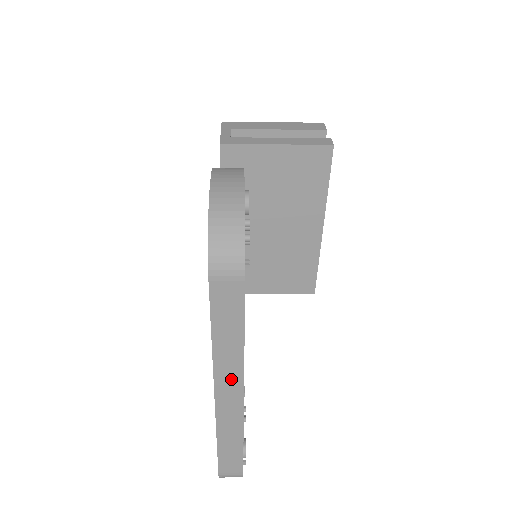
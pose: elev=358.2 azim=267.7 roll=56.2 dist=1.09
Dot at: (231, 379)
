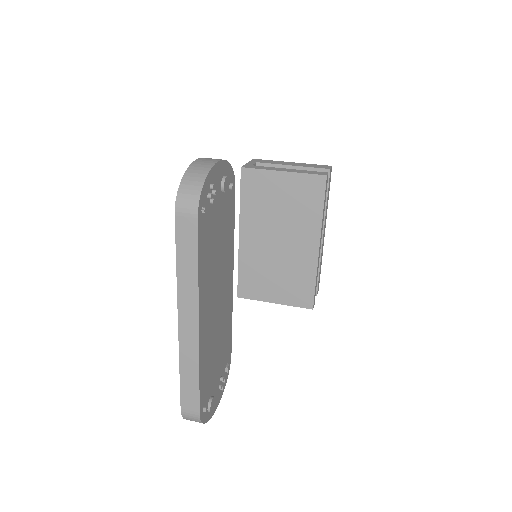
Dot at: (190, 307)
